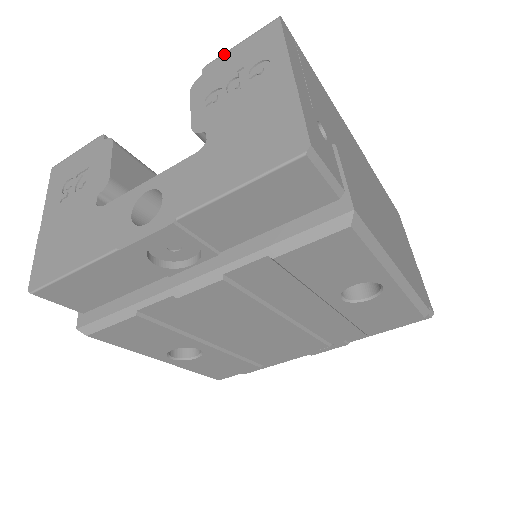
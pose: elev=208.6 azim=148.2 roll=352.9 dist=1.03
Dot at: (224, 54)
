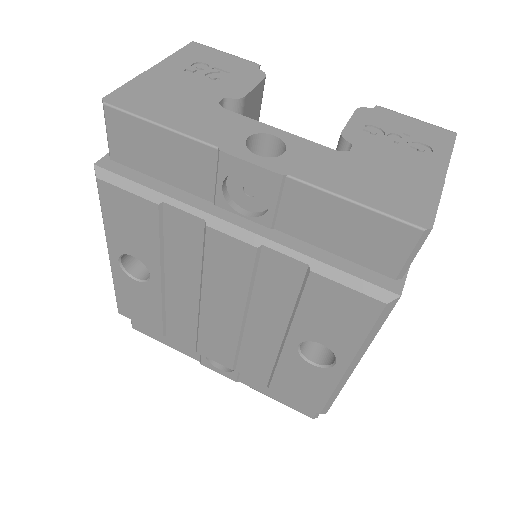
Dot at: (400, 113)
